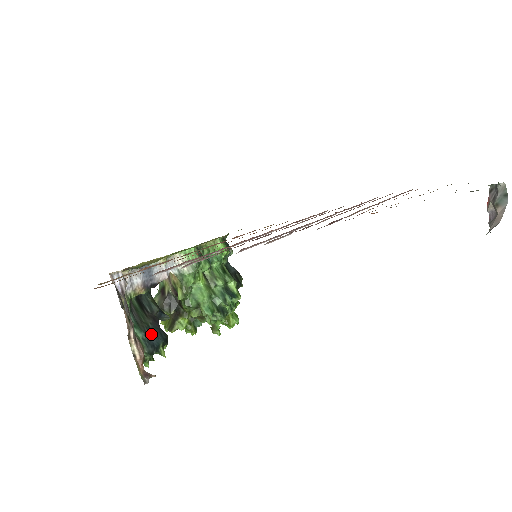
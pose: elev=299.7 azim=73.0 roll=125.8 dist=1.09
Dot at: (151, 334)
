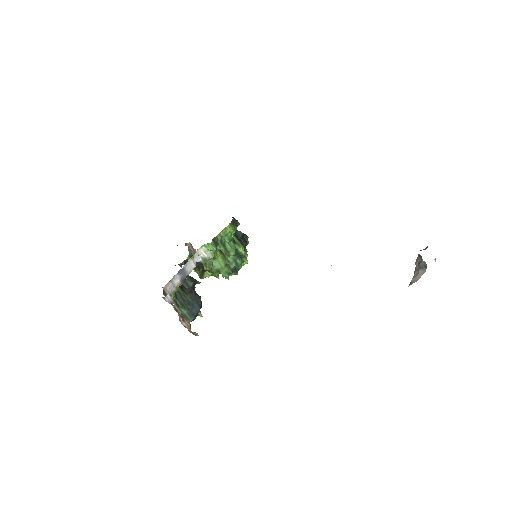
Dot at: (192, 307)
